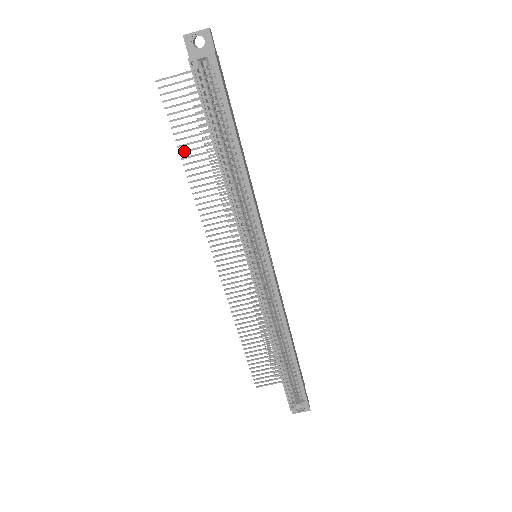
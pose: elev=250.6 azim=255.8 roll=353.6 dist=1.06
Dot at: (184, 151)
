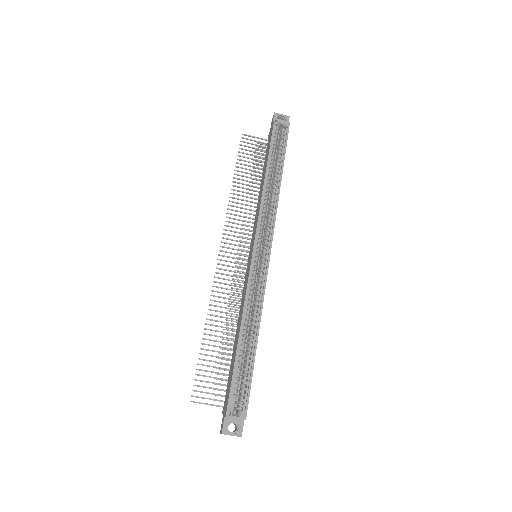
Dot at: (238, 174)
